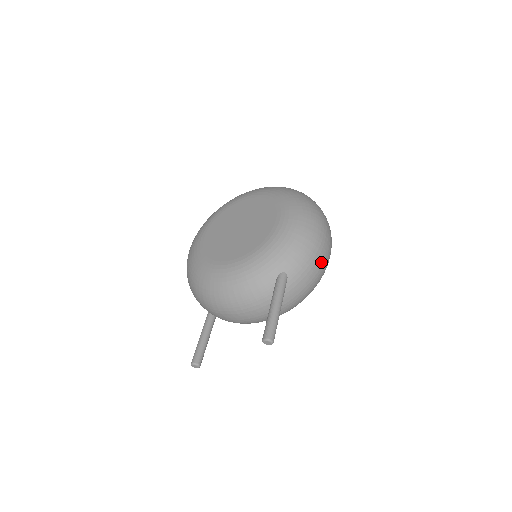
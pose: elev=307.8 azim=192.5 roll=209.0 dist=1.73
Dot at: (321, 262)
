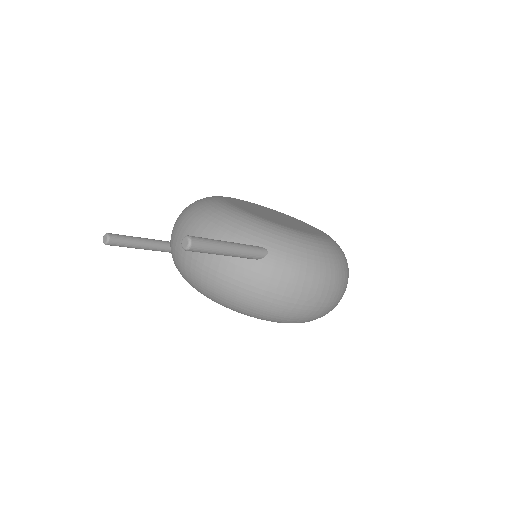
Dot at: (300, 295)
